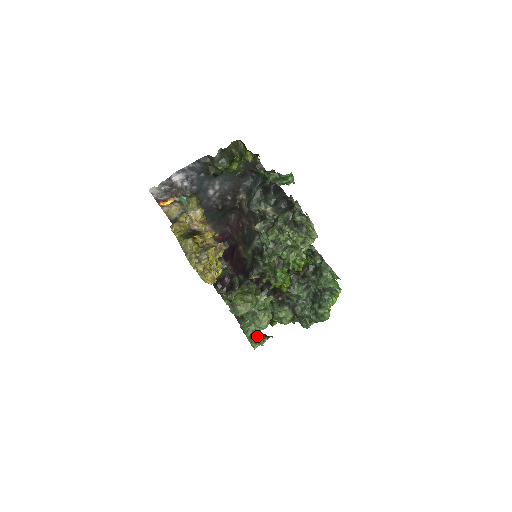
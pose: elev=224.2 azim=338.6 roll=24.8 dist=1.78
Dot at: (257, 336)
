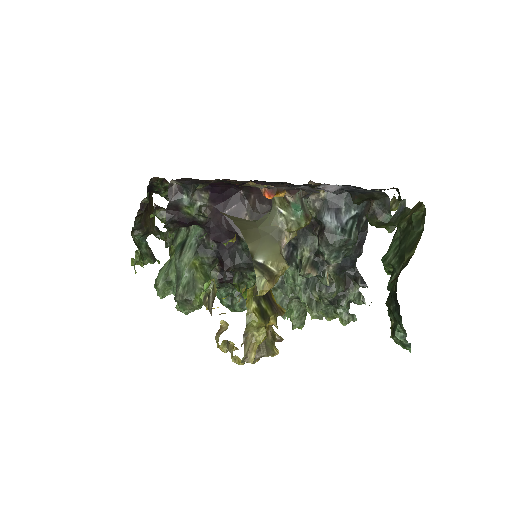
Dot at: (145, 254)
